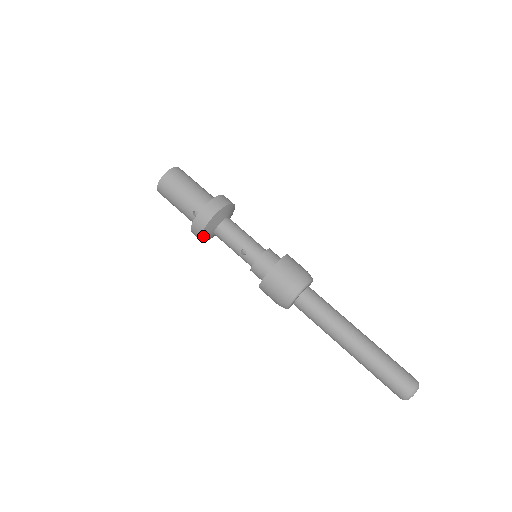
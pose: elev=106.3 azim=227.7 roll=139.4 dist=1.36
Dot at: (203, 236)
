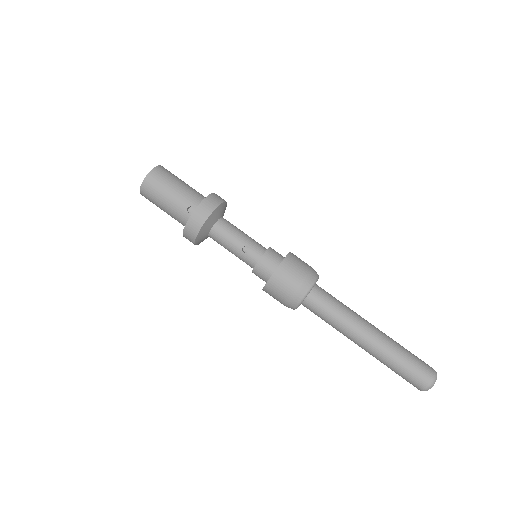
Dot at: (199, 234)
